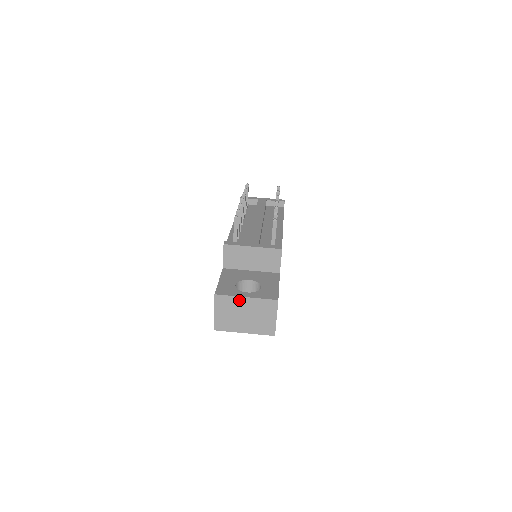
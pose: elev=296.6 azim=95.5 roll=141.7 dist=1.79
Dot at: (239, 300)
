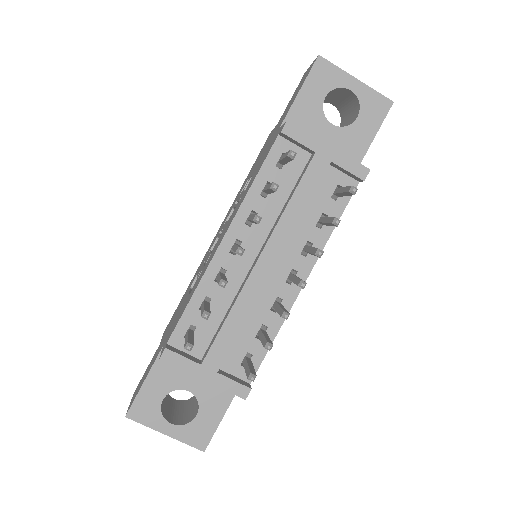
Dot at: (157, 428)
